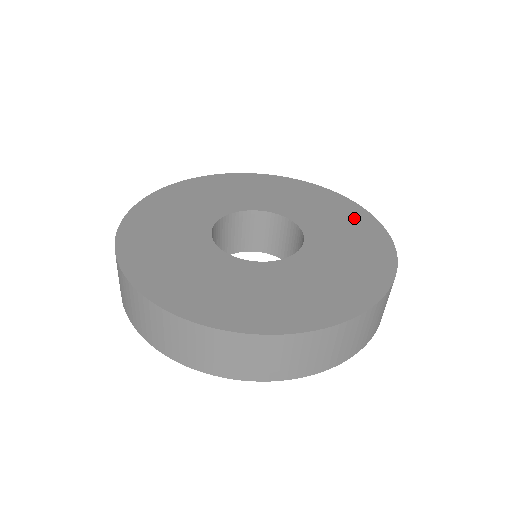
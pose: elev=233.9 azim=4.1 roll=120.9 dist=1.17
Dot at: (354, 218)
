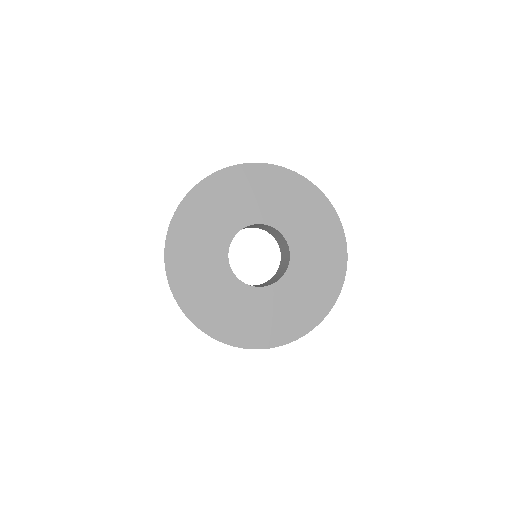
Dot at: (318, 302)
